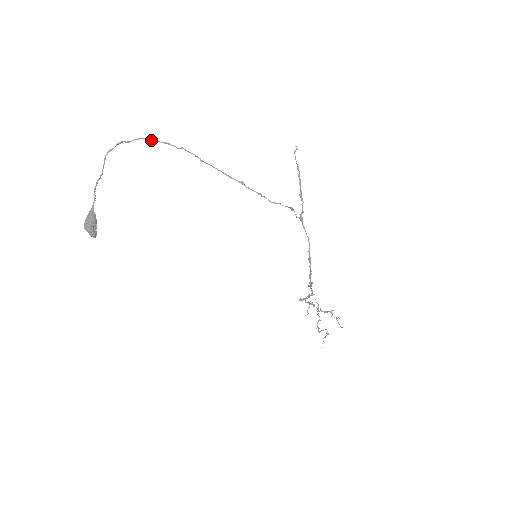
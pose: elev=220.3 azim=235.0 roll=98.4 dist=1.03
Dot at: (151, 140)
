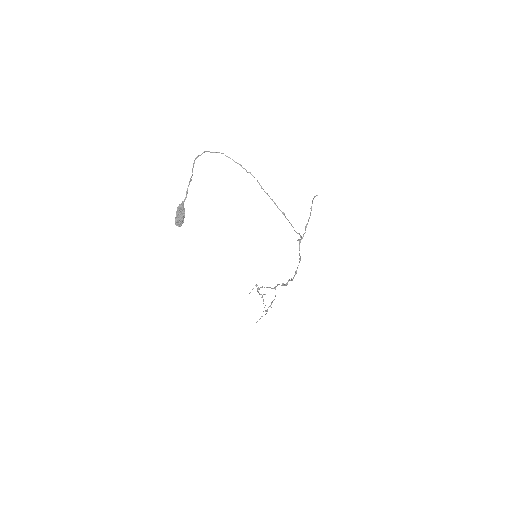
Dot at: (228, 157)
